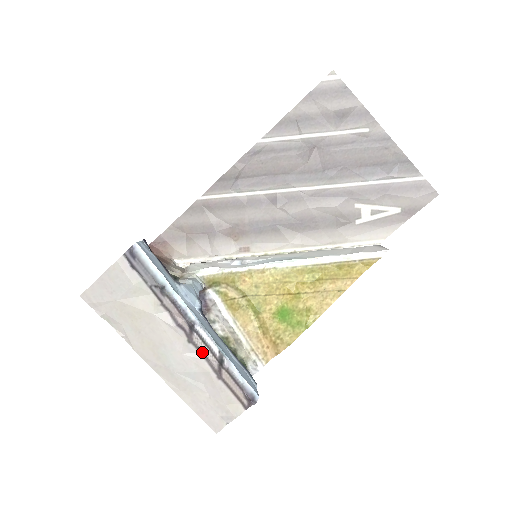
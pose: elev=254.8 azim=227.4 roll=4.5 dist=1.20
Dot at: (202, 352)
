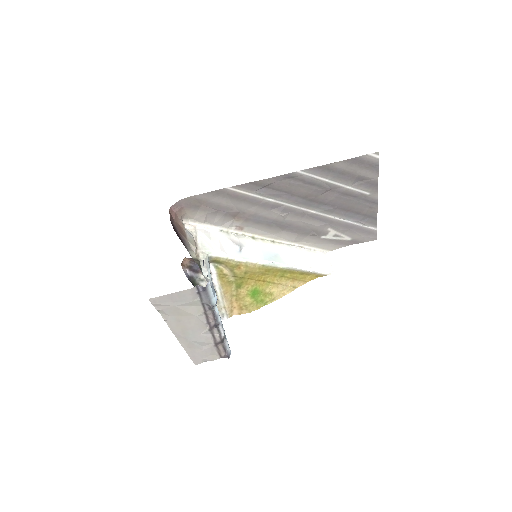
Dot at: (213, 334)
